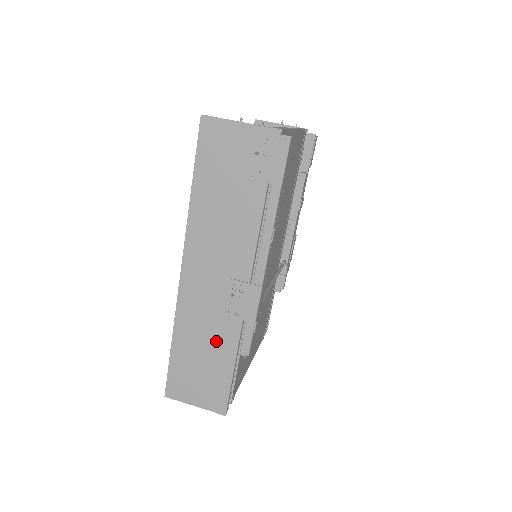
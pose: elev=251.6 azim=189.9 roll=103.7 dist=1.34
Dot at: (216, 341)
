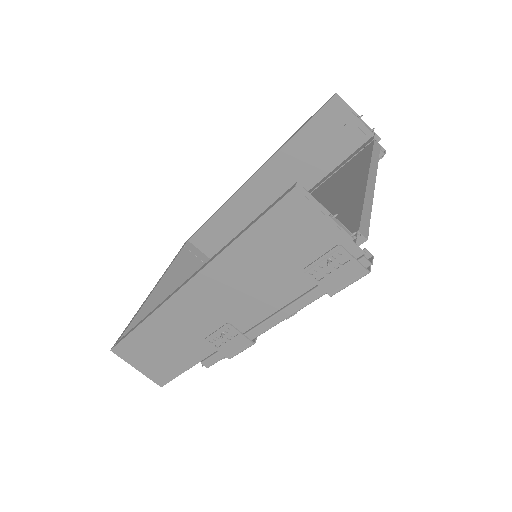
Dot at: (184, 347)
